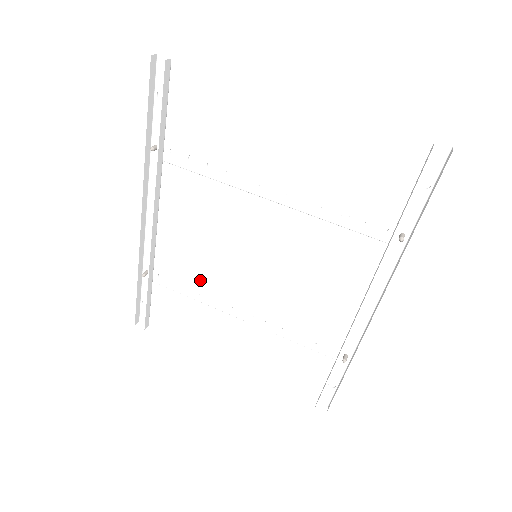
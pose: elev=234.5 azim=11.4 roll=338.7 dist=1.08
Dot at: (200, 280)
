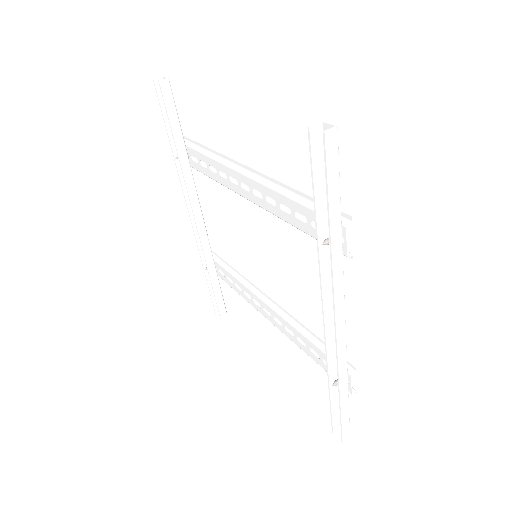
Dot at: (240, 277)
